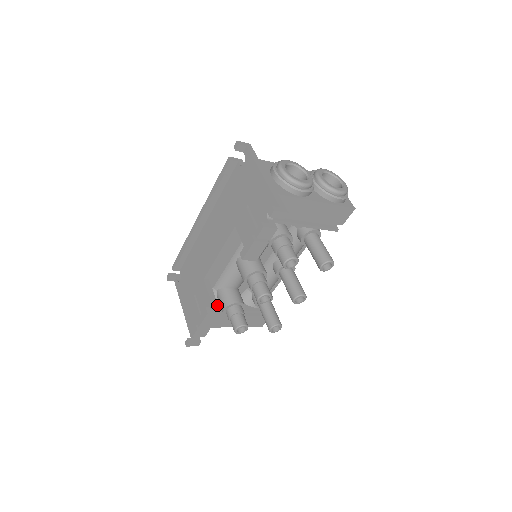
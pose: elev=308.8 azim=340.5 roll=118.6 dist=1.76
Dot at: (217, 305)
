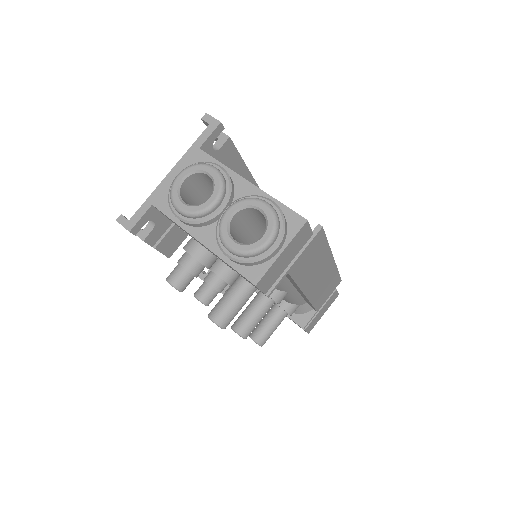
Dot at: occluded
